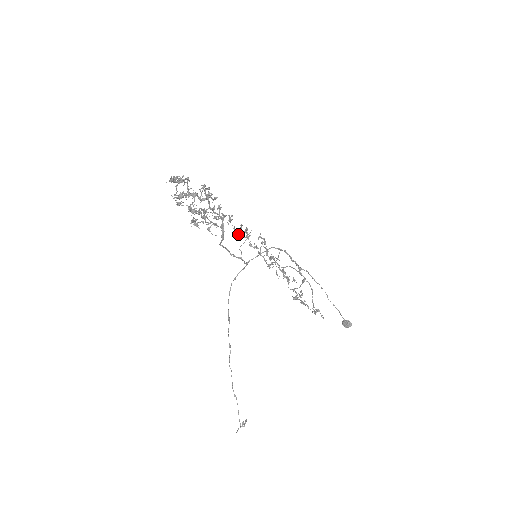
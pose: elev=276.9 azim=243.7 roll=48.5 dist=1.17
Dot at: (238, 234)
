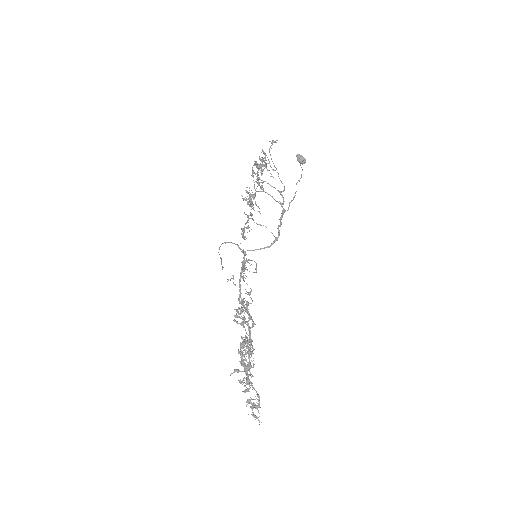
Dot at: (244, 265)
